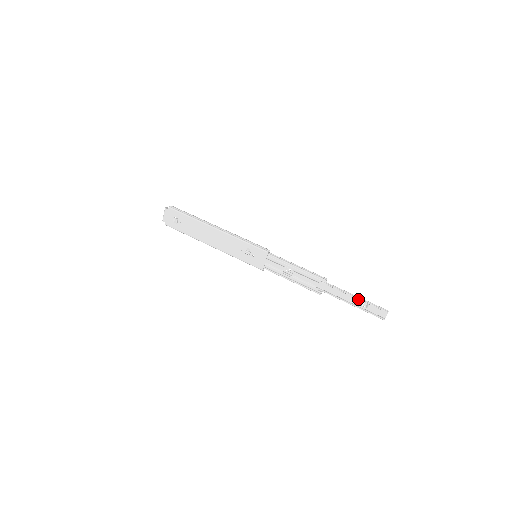
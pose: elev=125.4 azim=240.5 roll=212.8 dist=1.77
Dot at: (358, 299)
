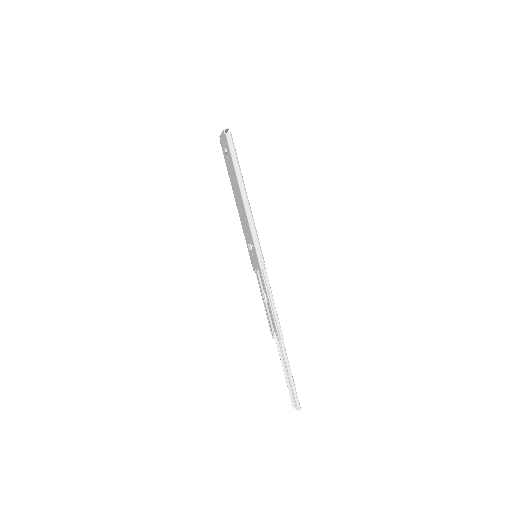
Dot at: (291, 376)
